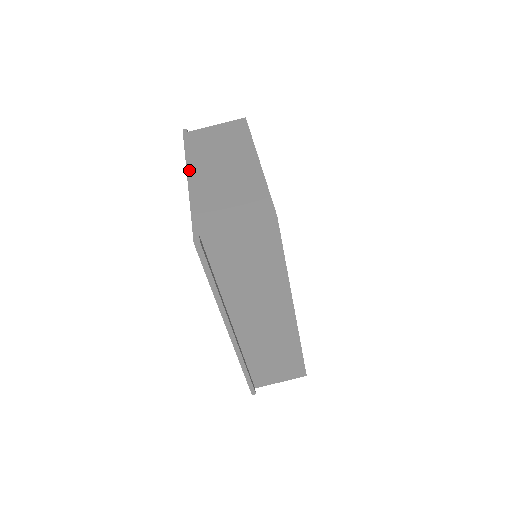
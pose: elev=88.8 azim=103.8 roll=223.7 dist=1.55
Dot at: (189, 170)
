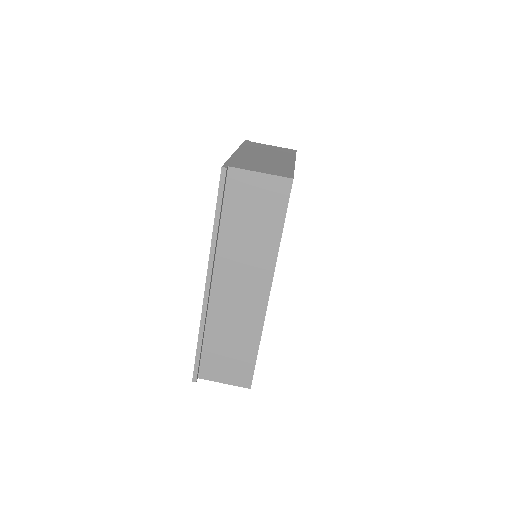
Dot at: (239, 149)
